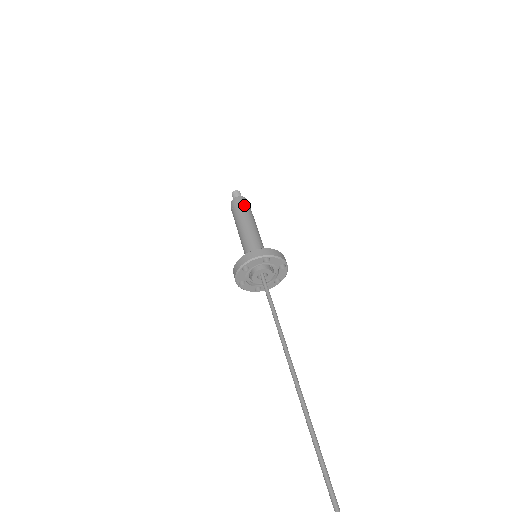
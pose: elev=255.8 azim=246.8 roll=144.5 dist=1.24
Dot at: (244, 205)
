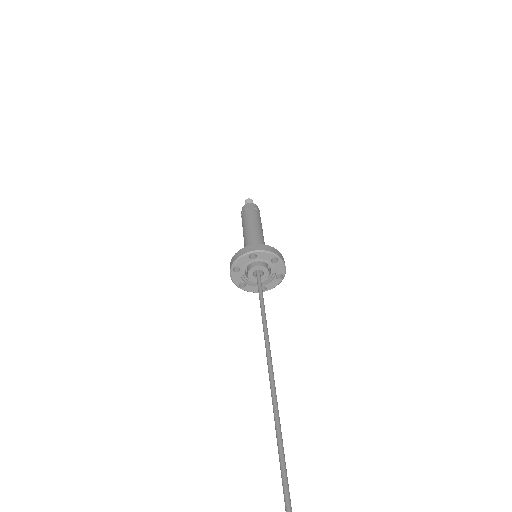
Dot at: (258, 212)
